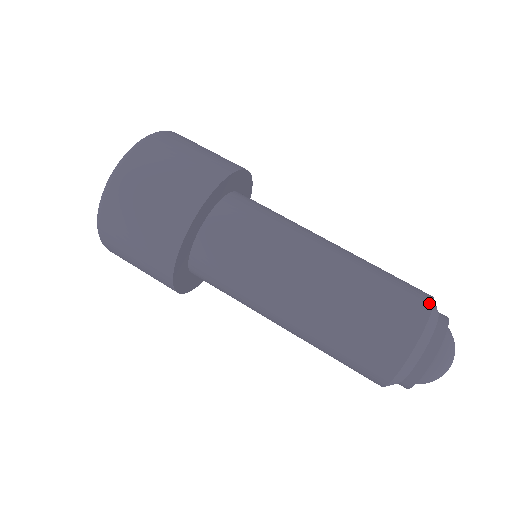
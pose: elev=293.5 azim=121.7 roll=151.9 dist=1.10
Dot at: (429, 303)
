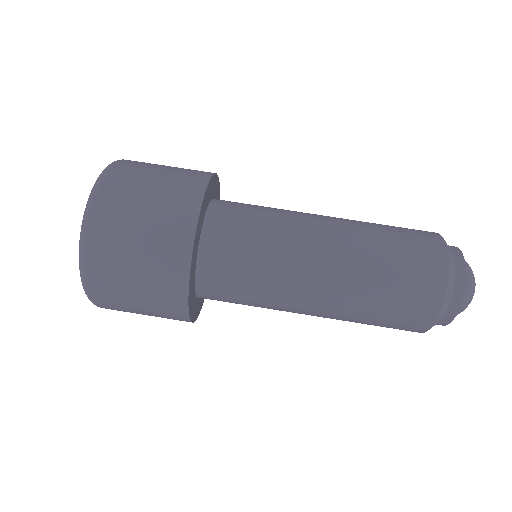
Dot at: (443, 280)
